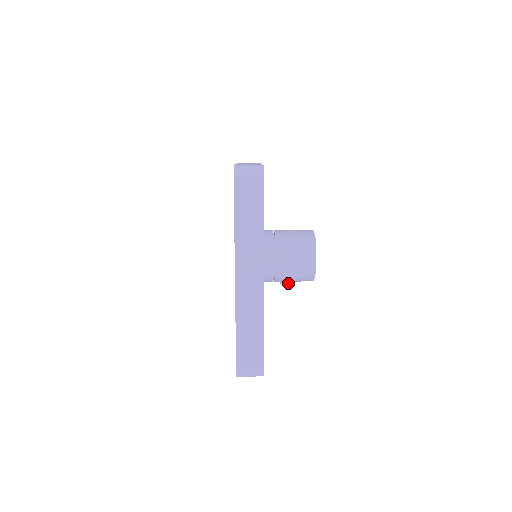
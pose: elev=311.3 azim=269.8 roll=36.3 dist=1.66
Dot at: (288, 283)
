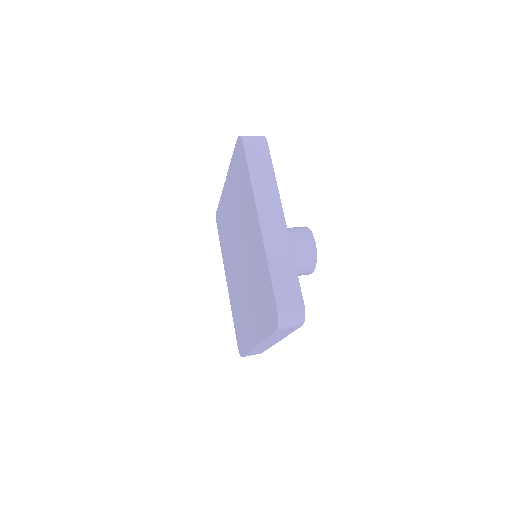
Dot at: occluded
